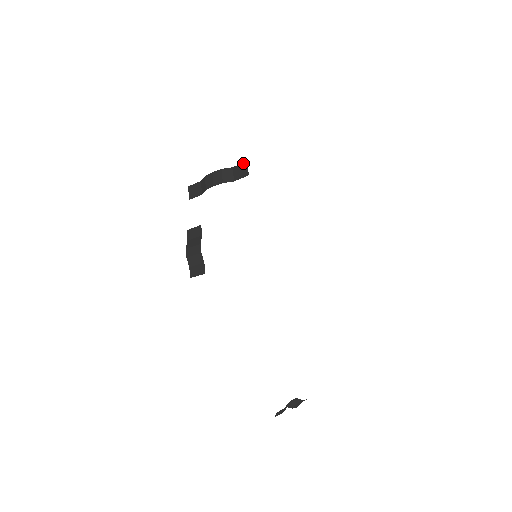
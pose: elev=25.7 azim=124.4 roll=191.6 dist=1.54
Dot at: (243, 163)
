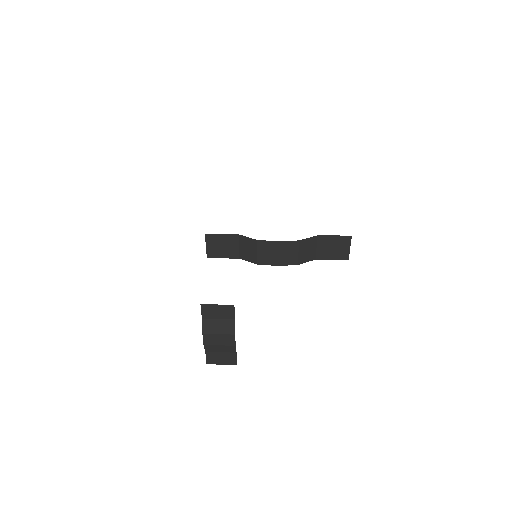
Dot at: (343, 237)
